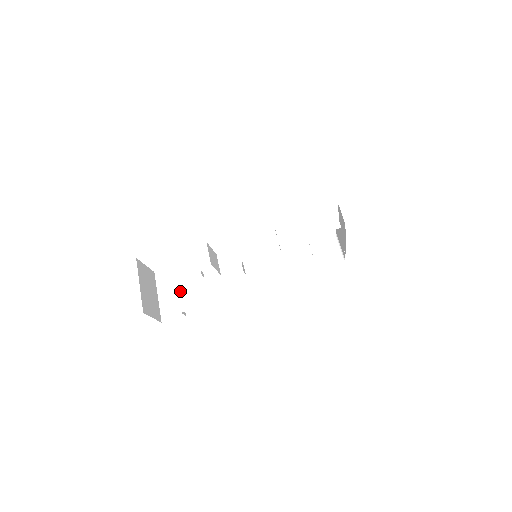
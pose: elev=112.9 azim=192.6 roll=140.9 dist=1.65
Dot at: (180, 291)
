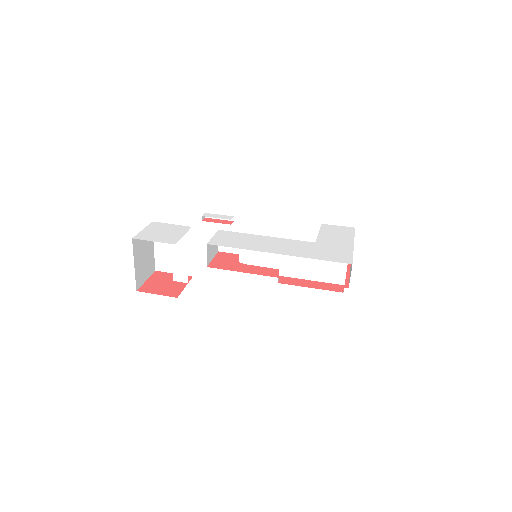
Dot at: (175, 262)
